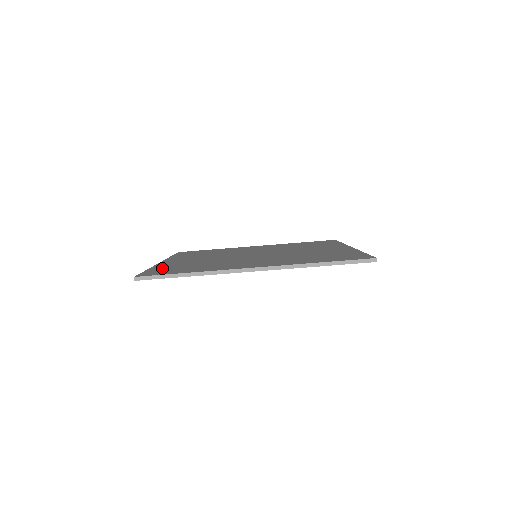
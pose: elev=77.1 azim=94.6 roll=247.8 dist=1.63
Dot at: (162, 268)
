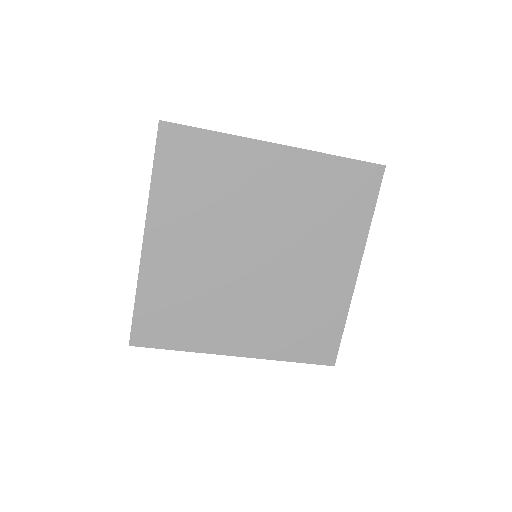
Dot at: (151, 305)
